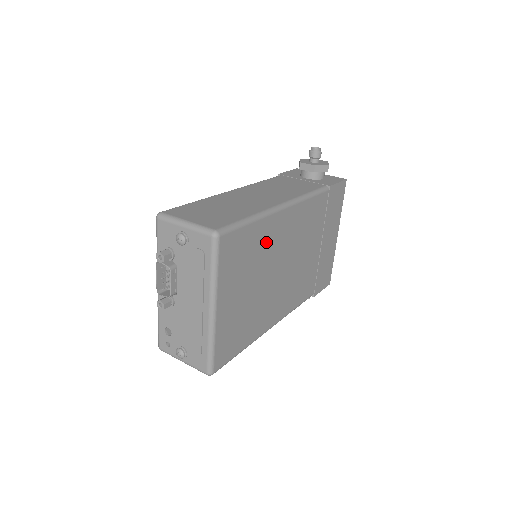
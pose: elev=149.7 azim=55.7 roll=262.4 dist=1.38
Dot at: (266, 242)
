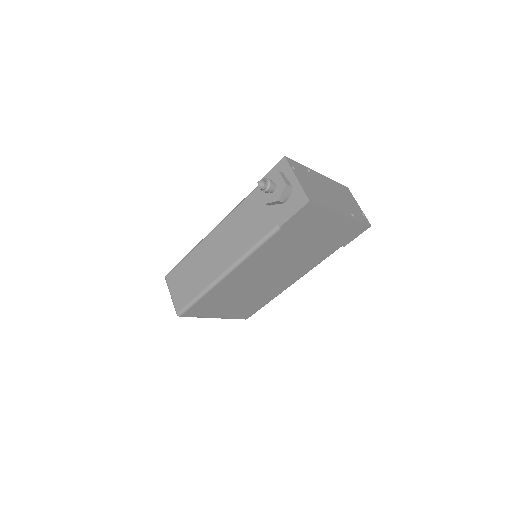
Dot at: (227, 289)
